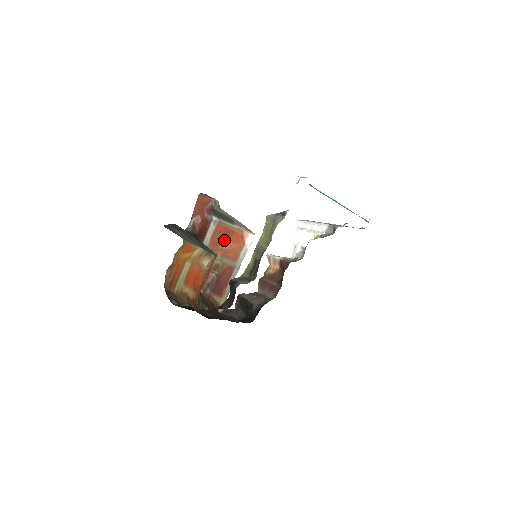
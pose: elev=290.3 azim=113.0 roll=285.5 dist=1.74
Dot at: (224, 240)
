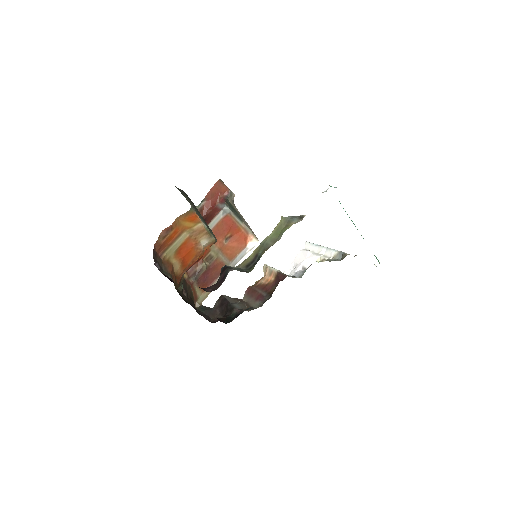
Dot at: (227, 234)
